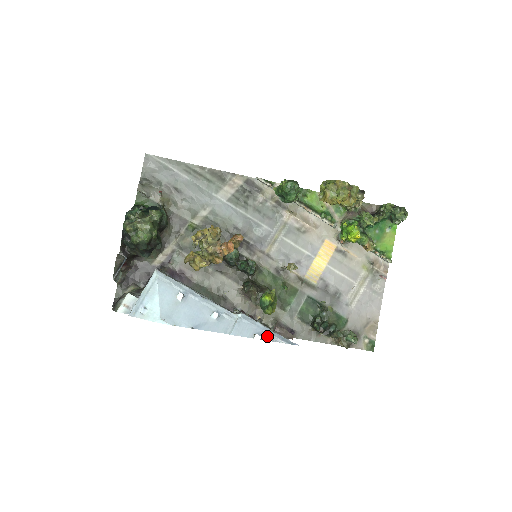
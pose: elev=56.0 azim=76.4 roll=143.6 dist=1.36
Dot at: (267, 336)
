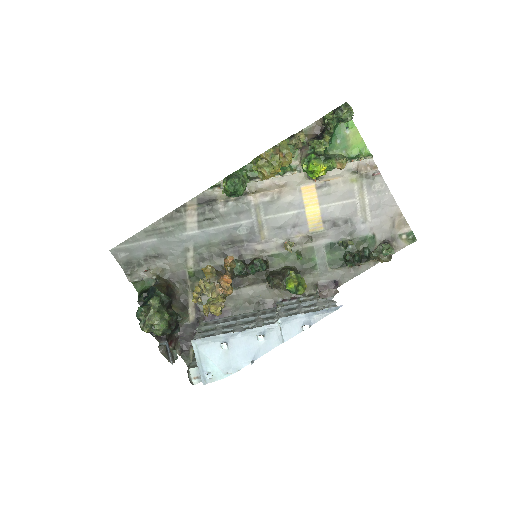
Dot at: (313, 319)
